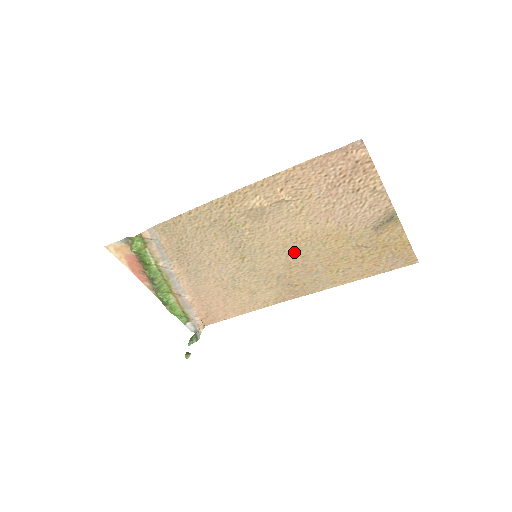
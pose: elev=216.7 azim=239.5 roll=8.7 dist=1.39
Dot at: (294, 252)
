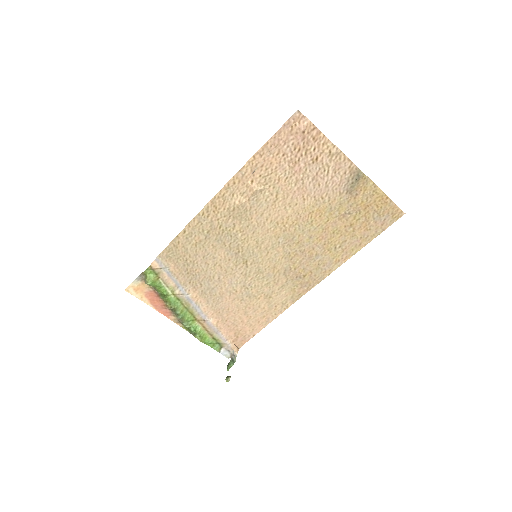
Dot at: (288, 241)
